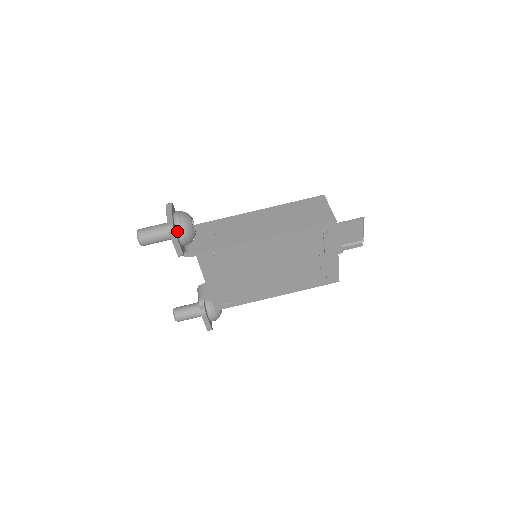
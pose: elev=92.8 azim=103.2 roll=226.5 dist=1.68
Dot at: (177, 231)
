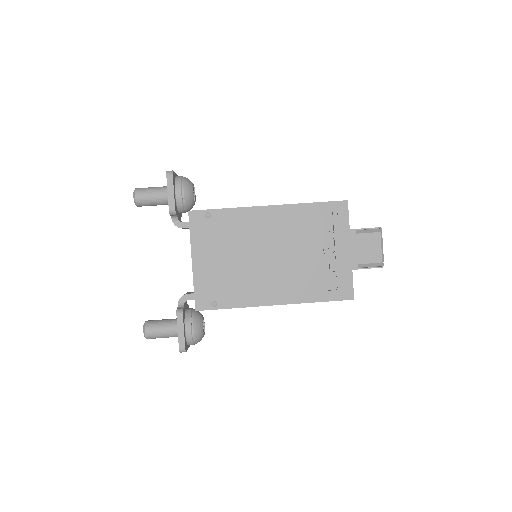
Dot at: (176, 183)
